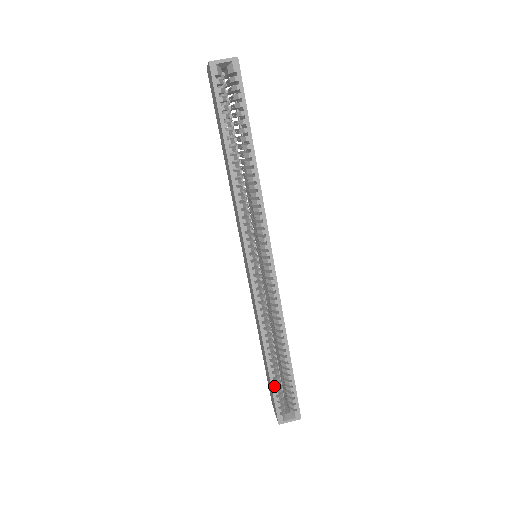
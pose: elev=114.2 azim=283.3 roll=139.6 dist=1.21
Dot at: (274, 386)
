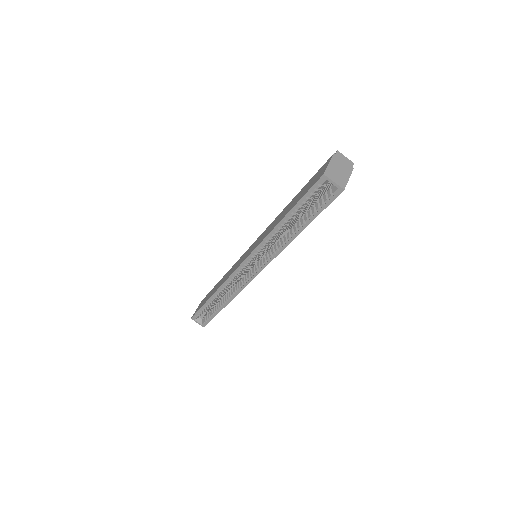
Dot at: (203, 308)
